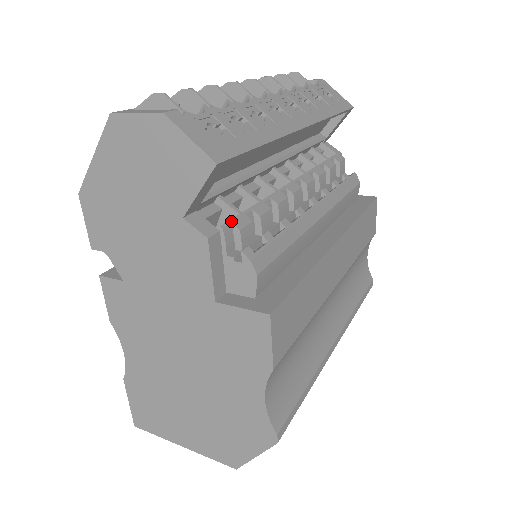
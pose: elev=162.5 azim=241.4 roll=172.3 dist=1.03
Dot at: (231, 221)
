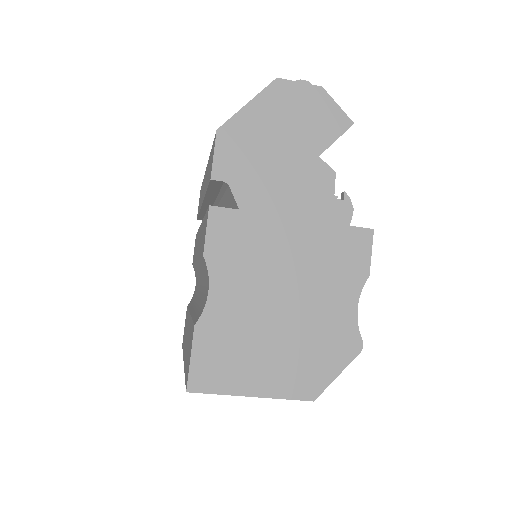
Dot at: occluded
